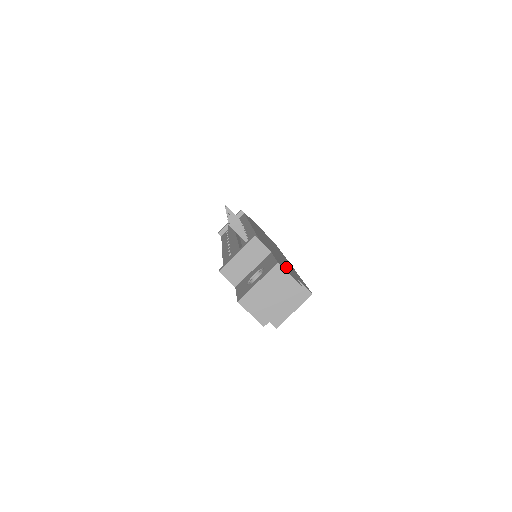
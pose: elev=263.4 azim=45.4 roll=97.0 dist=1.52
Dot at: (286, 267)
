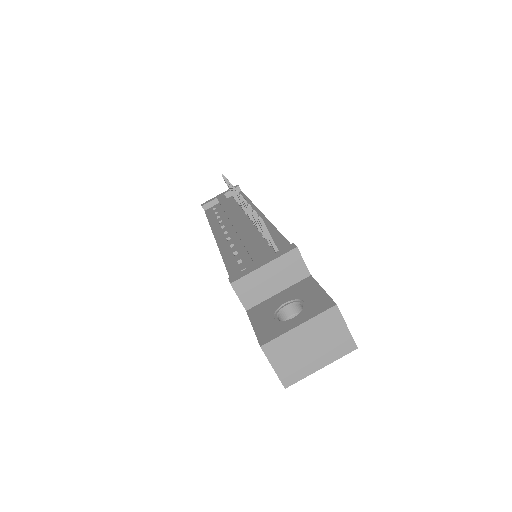
Dot at: occluded
